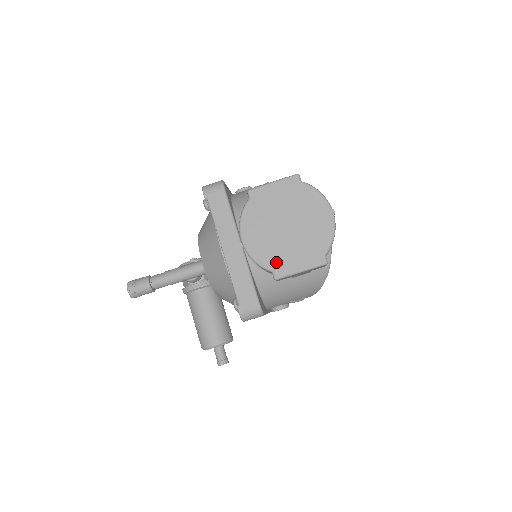
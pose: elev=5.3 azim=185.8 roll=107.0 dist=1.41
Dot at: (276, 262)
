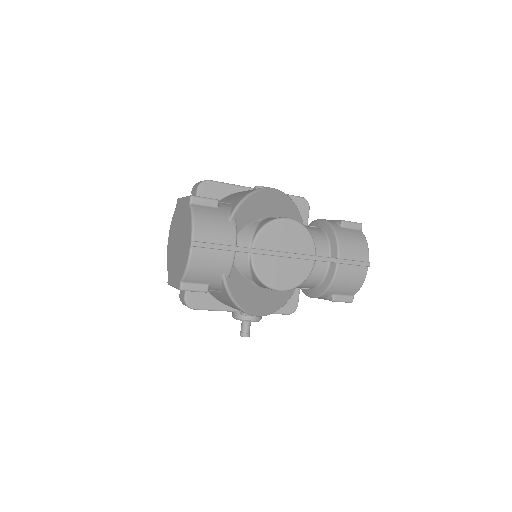
Dot at: (170, 270)
